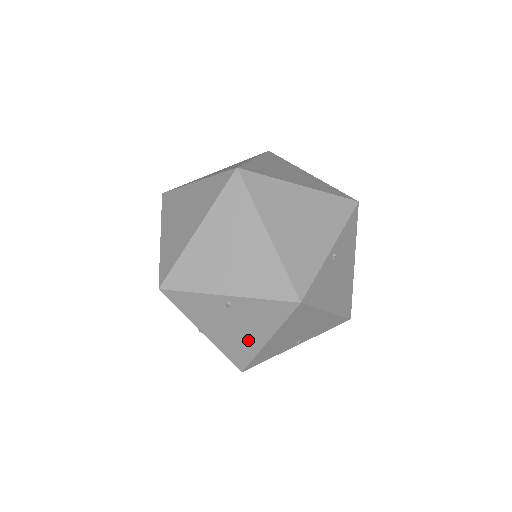
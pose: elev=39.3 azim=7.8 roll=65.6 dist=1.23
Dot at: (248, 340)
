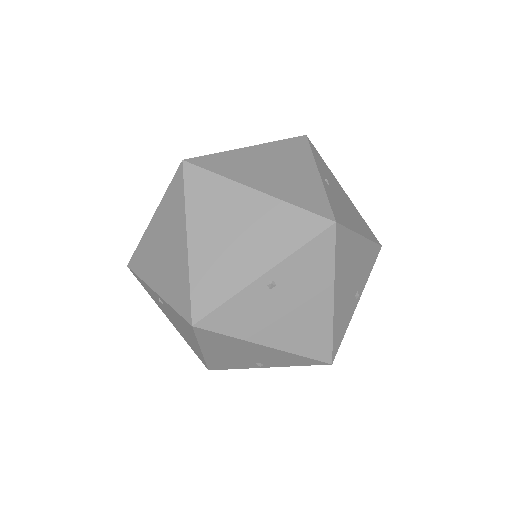
Dot at: (192, 342)
